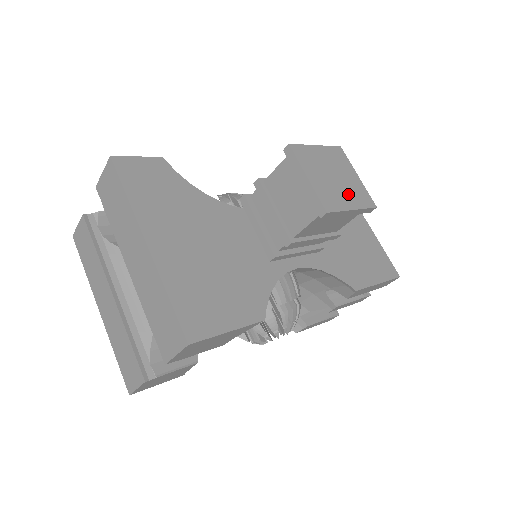
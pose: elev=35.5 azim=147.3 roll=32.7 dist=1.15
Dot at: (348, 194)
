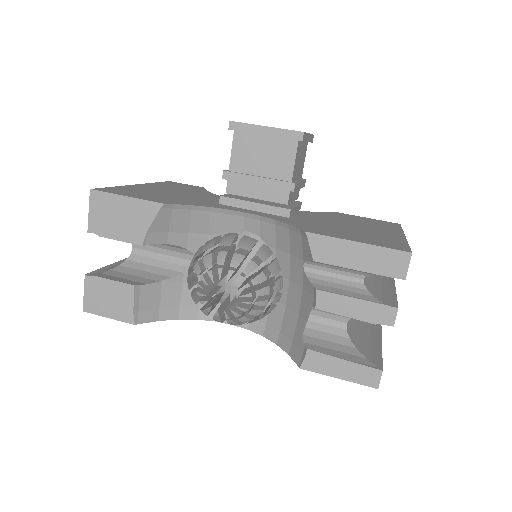
Dot at: occluded
